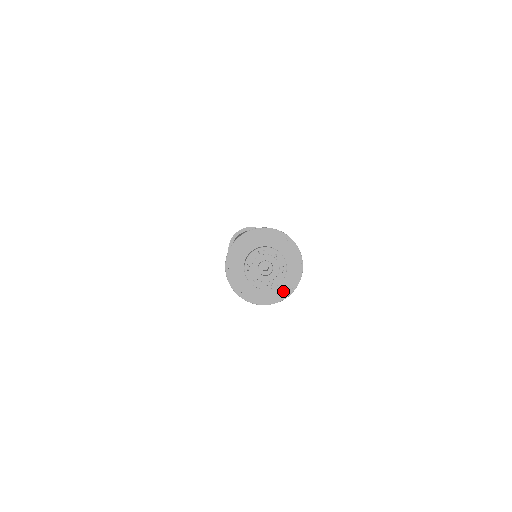
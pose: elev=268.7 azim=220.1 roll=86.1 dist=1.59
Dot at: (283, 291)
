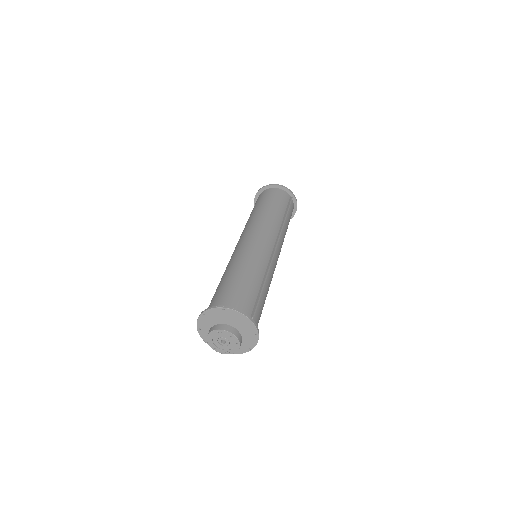
Dot at: (243, 348)
